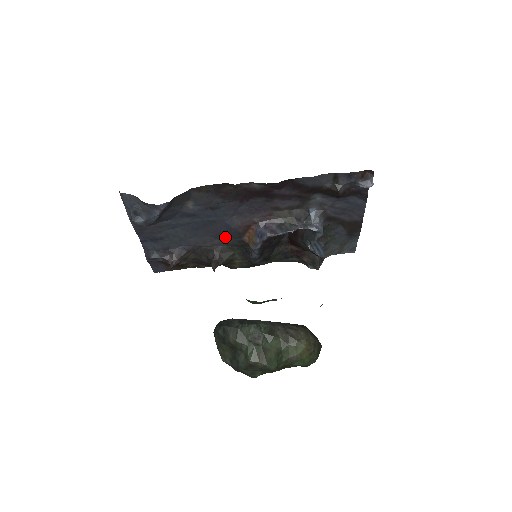
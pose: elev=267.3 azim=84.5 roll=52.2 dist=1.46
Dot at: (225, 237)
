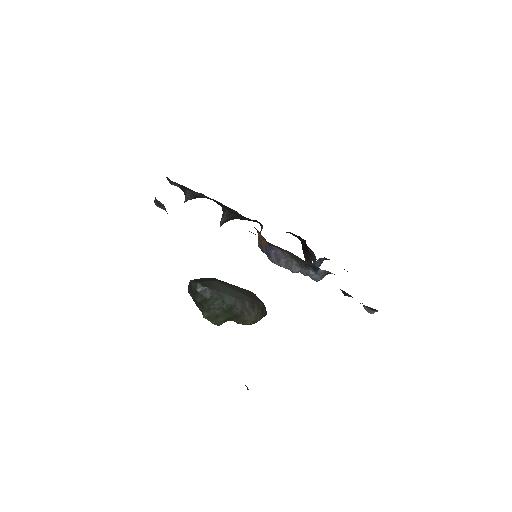
Dot at: occluded
